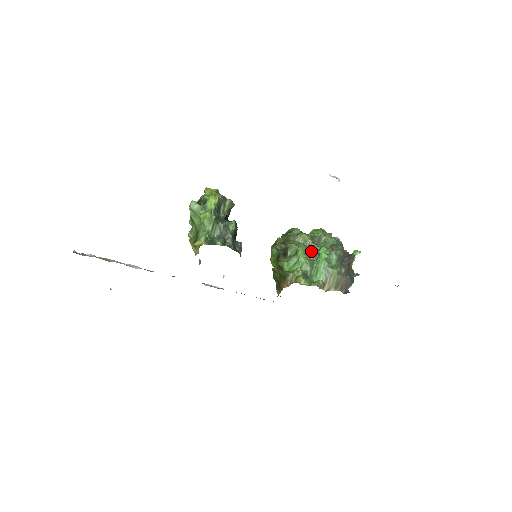
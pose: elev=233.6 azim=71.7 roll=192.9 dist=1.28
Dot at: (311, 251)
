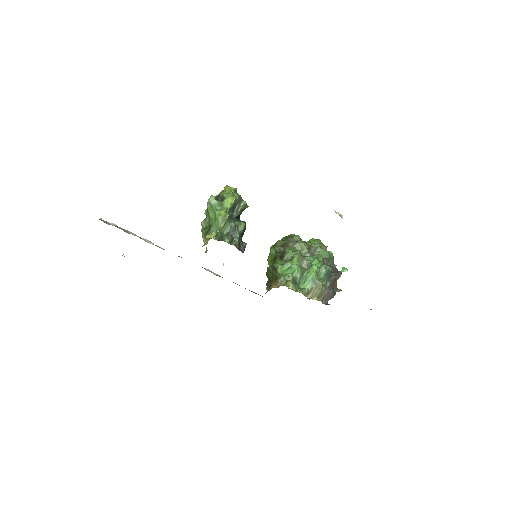
Dot at: (305, 260)
